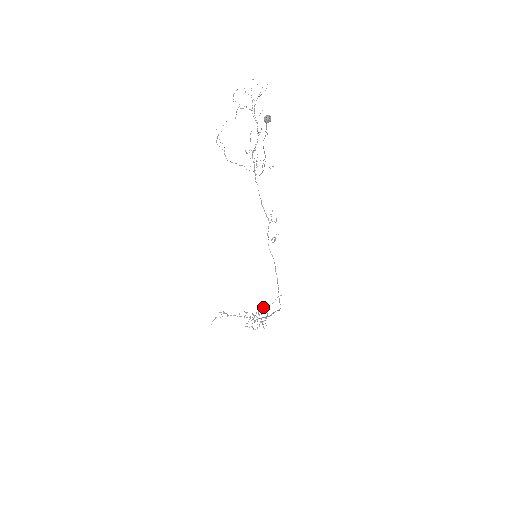
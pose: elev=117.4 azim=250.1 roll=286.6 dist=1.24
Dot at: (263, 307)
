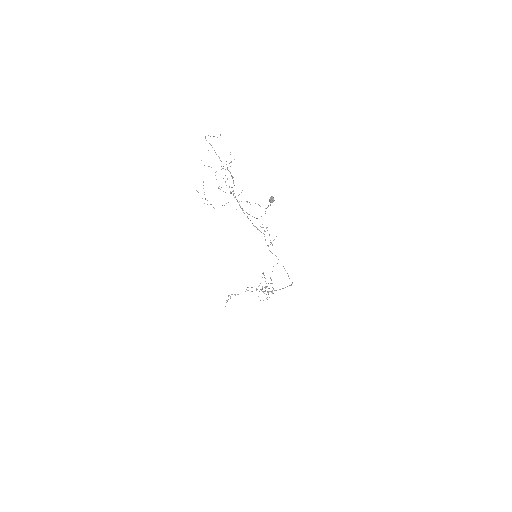
Dot at: occluded
